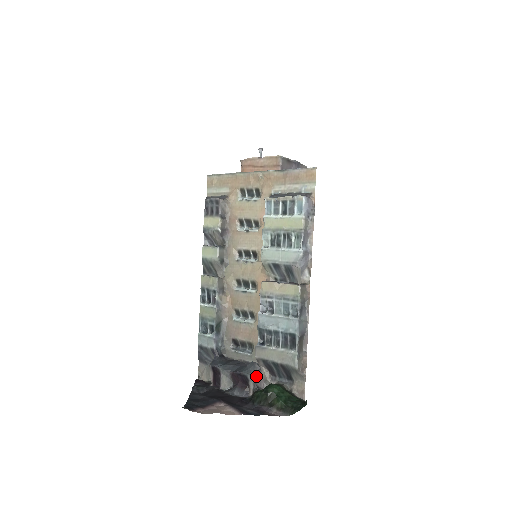
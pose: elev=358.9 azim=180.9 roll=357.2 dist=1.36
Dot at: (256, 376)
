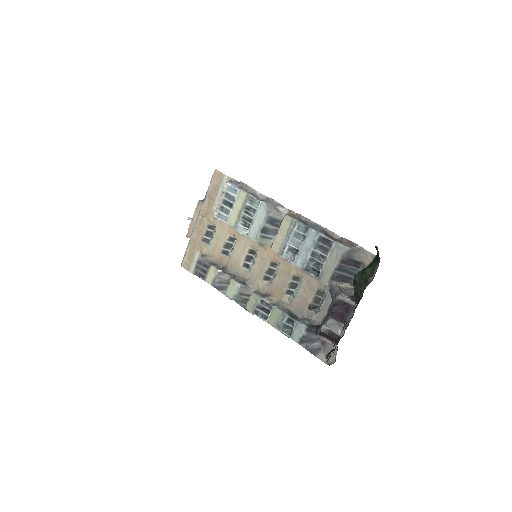
Dot at: (342, 292)
